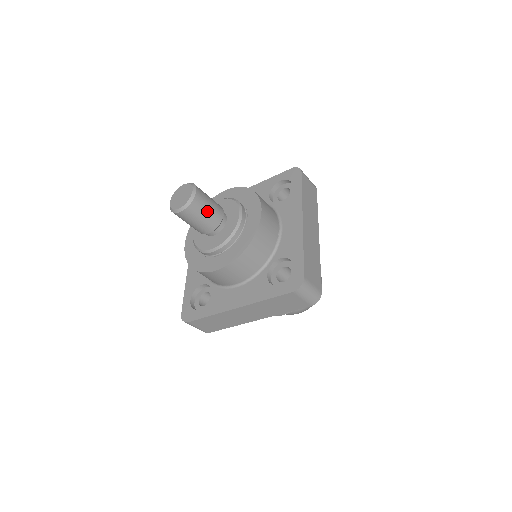
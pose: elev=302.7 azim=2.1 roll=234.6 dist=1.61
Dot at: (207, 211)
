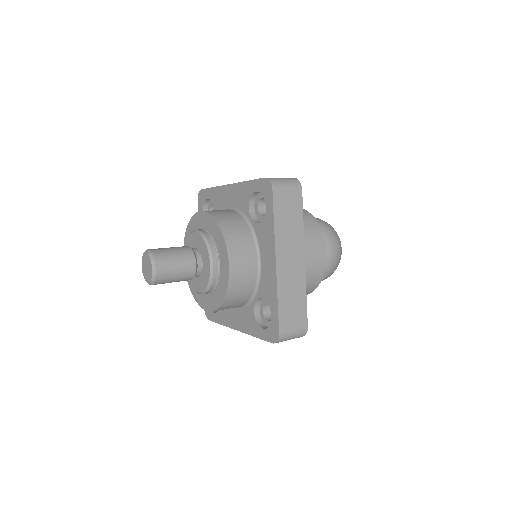
Dot at: (175, 275)
